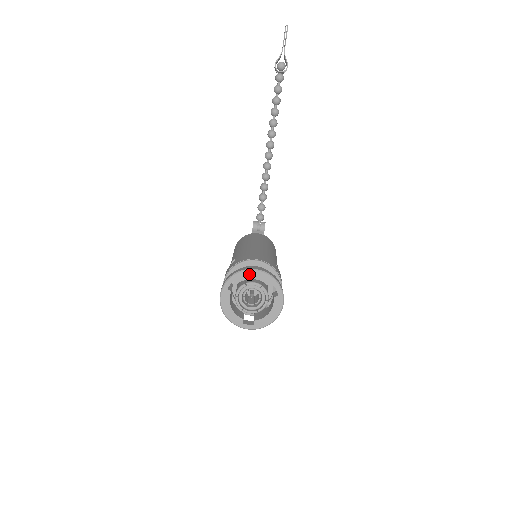
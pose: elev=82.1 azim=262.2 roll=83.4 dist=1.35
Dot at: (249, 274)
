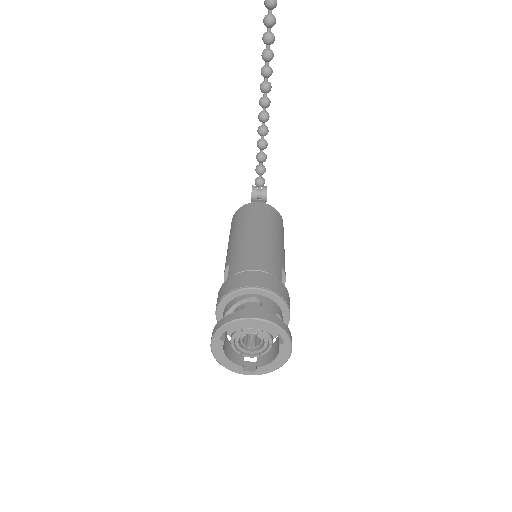
Dot at: (244, 323)
